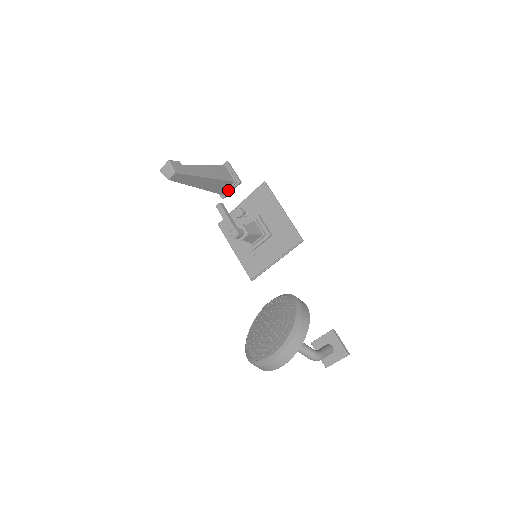
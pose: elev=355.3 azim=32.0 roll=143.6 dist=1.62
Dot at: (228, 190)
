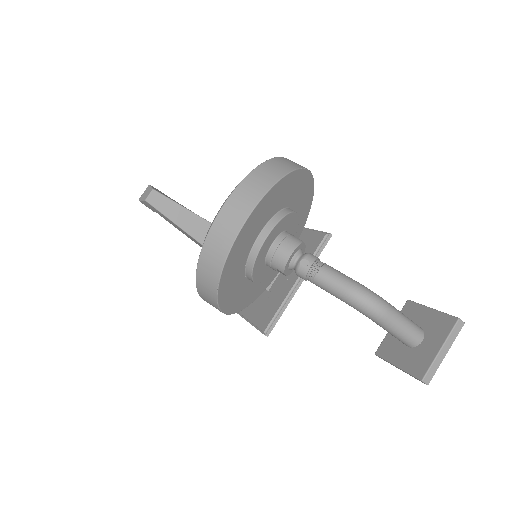
Dot at: occluded
